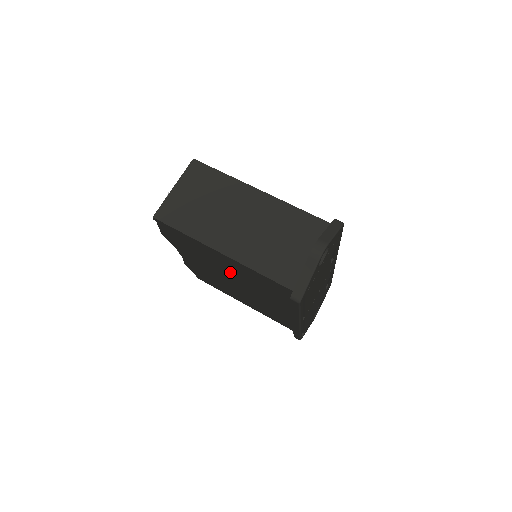
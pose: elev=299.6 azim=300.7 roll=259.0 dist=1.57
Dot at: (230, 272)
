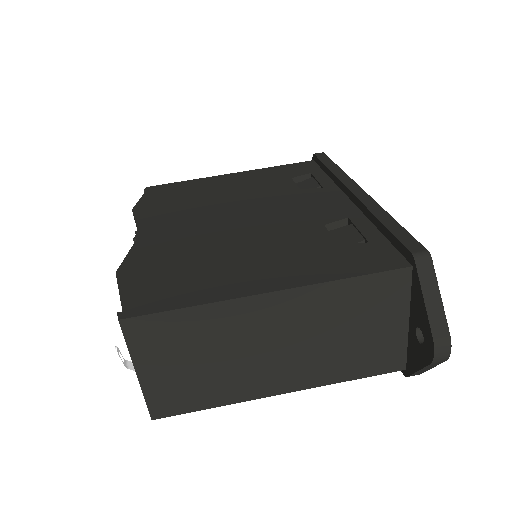
Dot at: occluded
